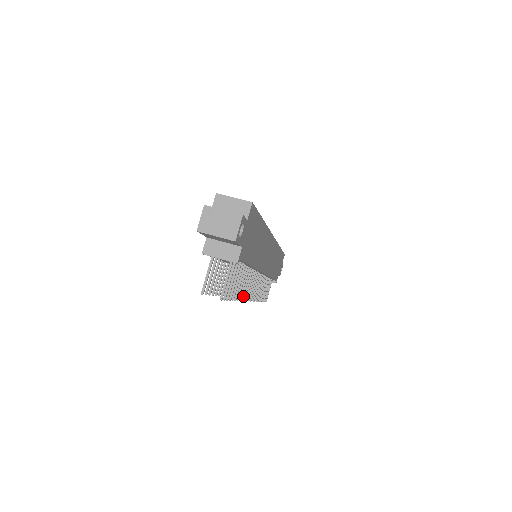
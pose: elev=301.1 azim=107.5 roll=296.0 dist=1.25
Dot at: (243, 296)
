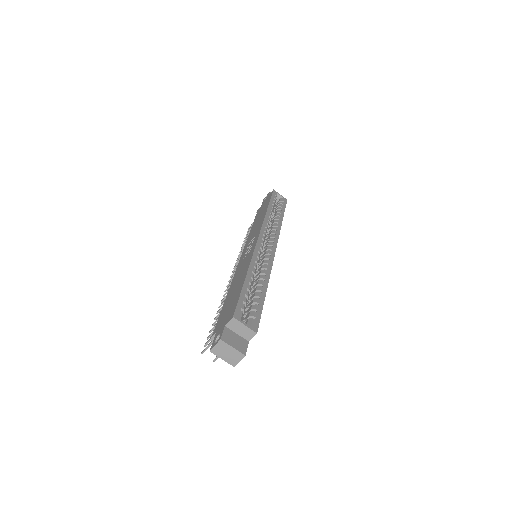
Dot at: occluded
